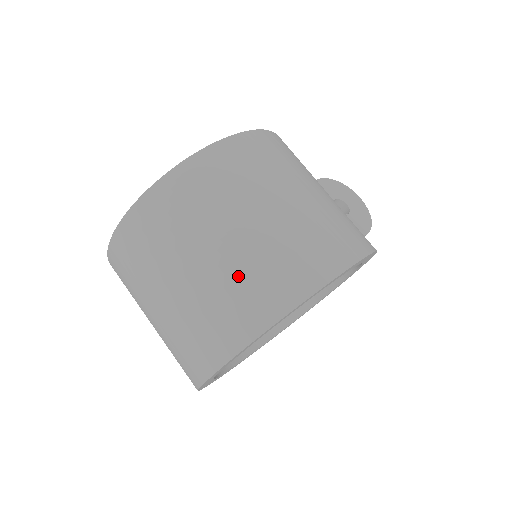
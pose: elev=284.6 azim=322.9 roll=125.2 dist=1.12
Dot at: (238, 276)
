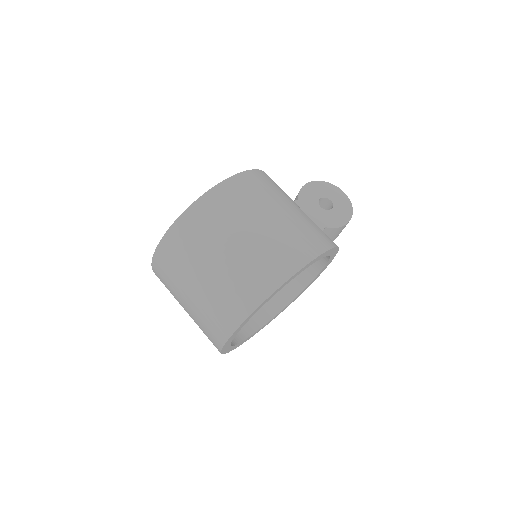
Dot at: (228, 283)
